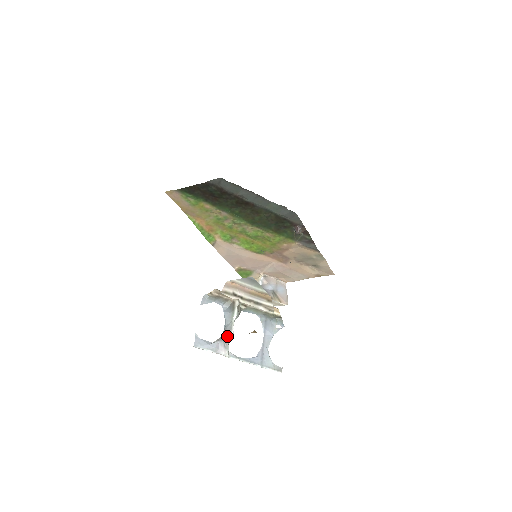
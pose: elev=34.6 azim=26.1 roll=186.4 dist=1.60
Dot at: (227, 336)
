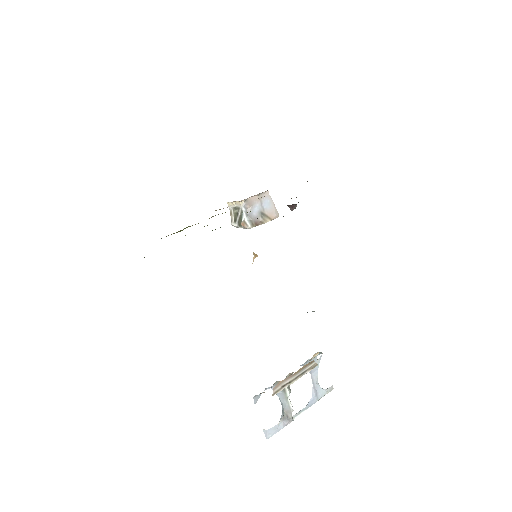
Dot at: (289, 414)
